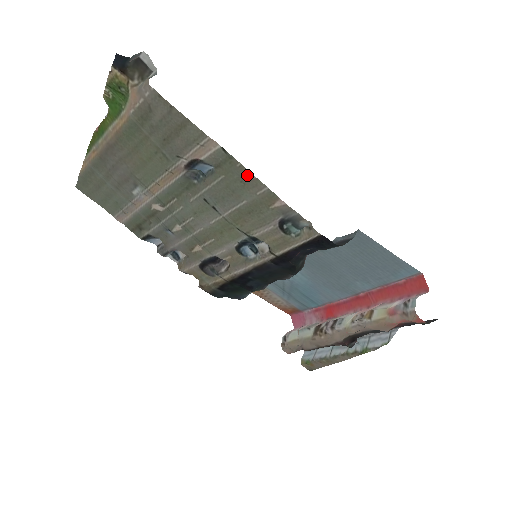
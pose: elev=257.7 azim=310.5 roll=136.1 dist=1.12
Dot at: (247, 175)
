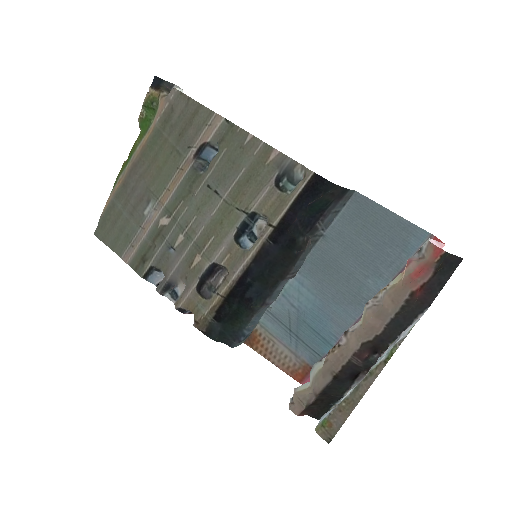
Dot at: (246, 137)
